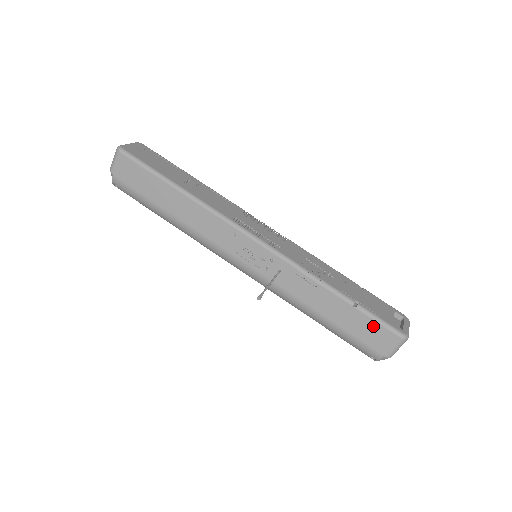
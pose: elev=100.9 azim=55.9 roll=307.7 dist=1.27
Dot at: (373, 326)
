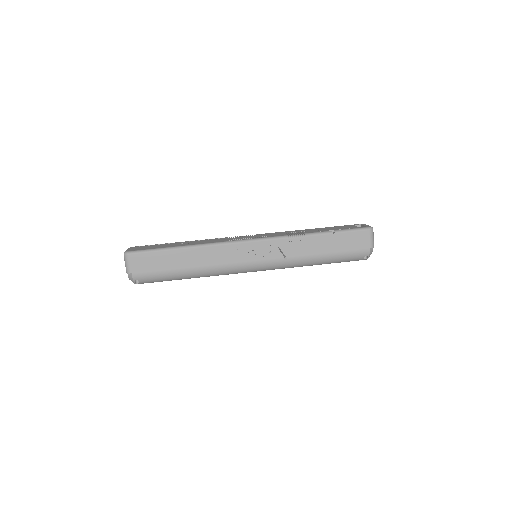
Dot at: (351, 236)
